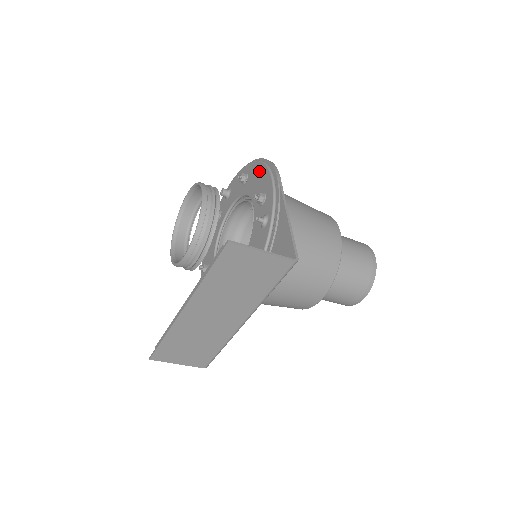
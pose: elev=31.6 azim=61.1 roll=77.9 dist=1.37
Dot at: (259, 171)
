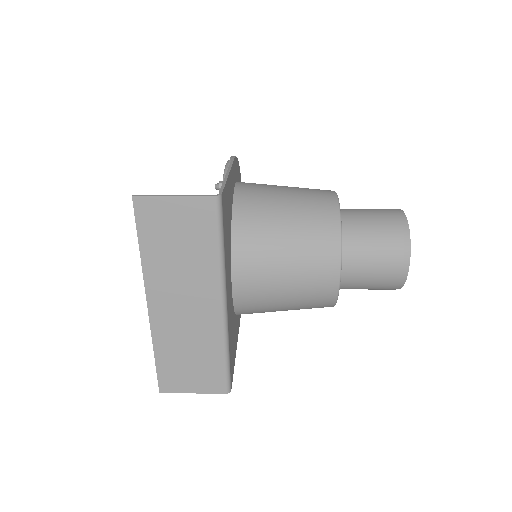
Dot at: occluded
